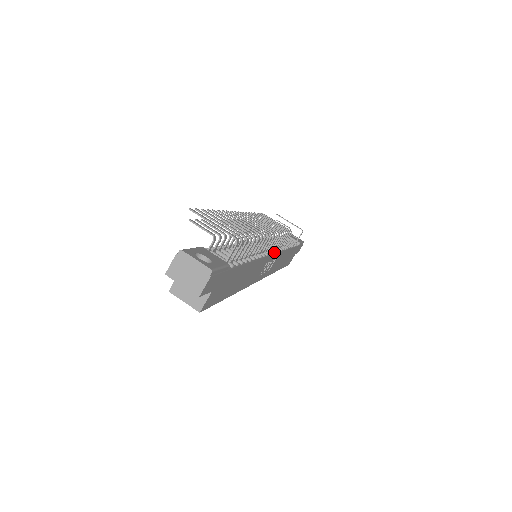
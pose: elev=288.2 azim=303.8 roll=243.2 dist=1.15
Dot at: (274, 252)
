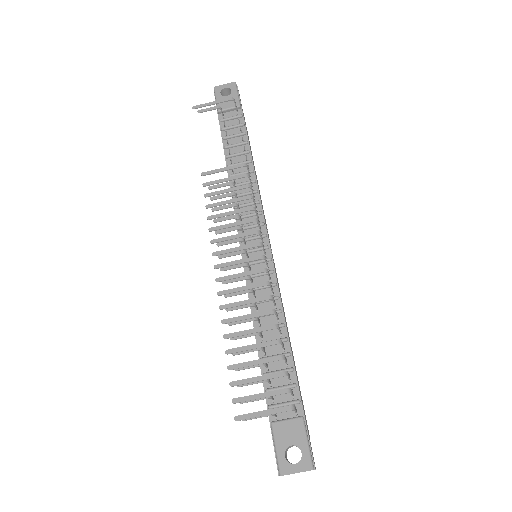
Dot at: (265, 237)
